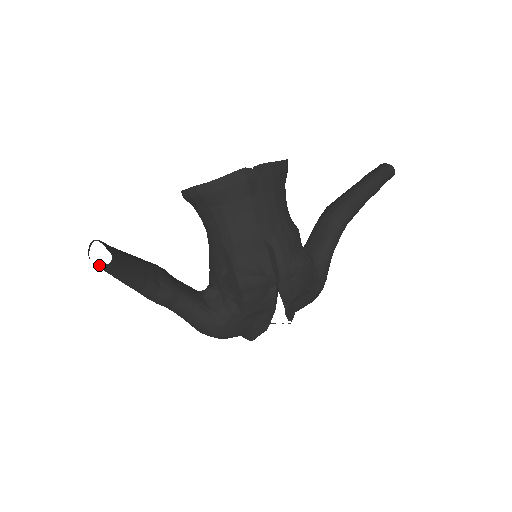
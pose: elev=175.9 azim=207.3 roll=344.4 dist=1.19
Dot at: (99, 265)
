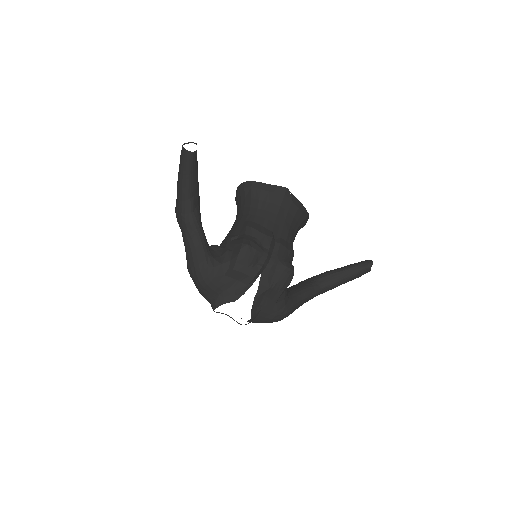
Dot at: (186, 150)
